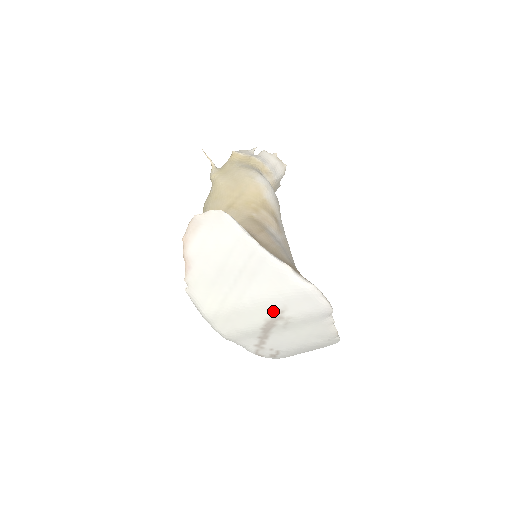
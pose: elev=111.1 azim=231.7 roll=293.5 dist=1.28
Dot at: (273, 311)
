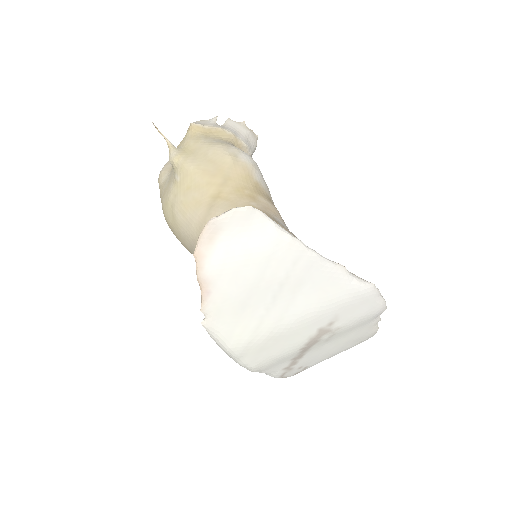
Dot at: (320, 325)
